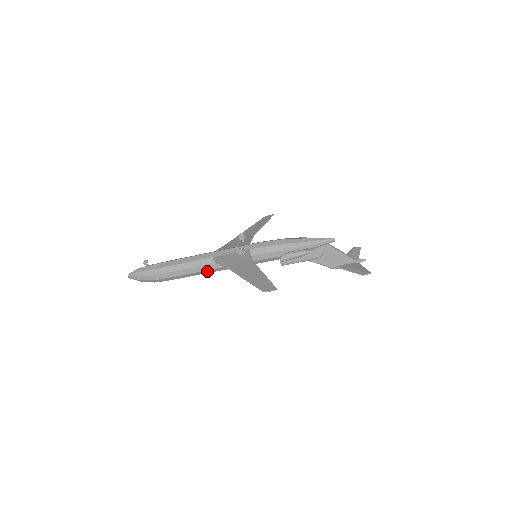
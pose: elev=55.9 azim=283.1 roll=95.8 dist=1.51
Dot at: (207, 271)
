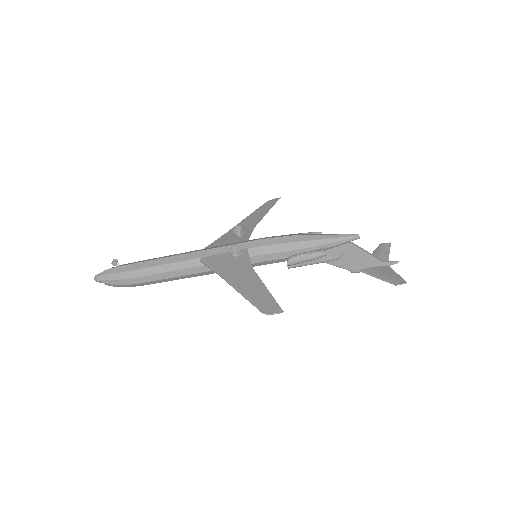
Dot at: (193, 275)
